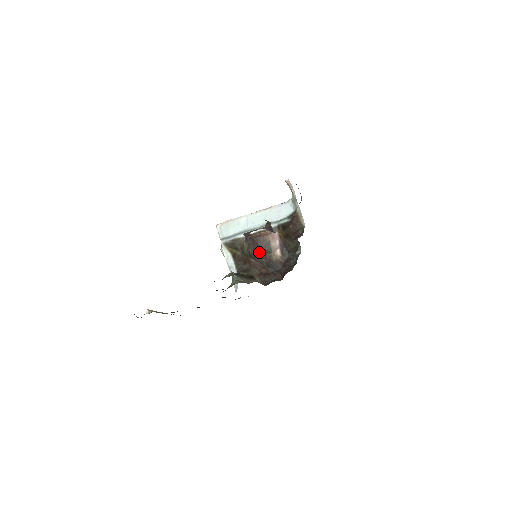
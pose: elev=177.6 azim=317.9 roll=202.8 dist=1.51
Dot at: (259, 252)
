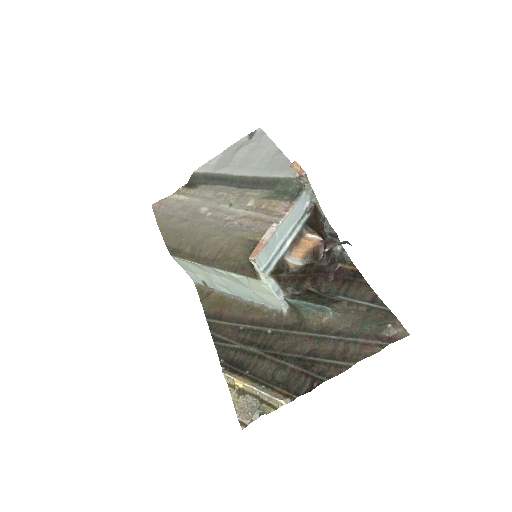
Dot at: (310, 265)
